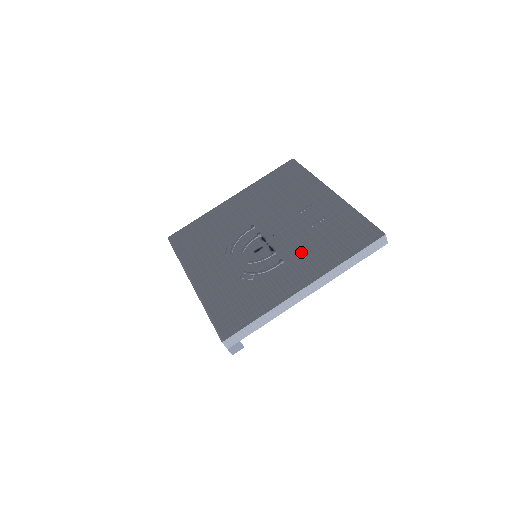
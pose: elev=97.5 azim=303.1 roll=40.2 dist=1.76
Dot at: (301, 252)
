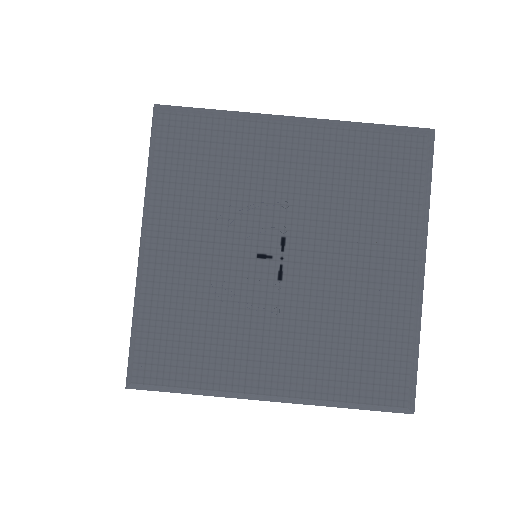
Dot at: (310, 319)
